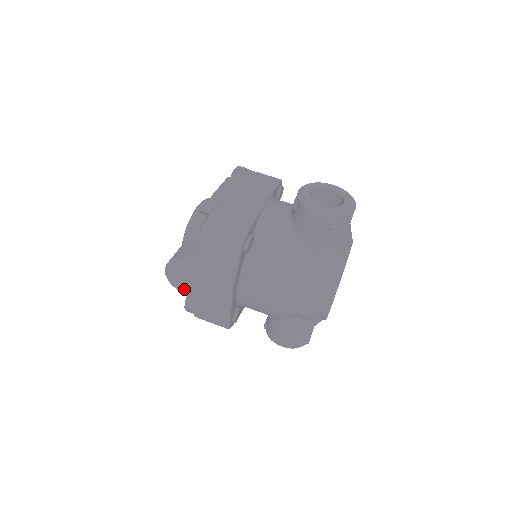
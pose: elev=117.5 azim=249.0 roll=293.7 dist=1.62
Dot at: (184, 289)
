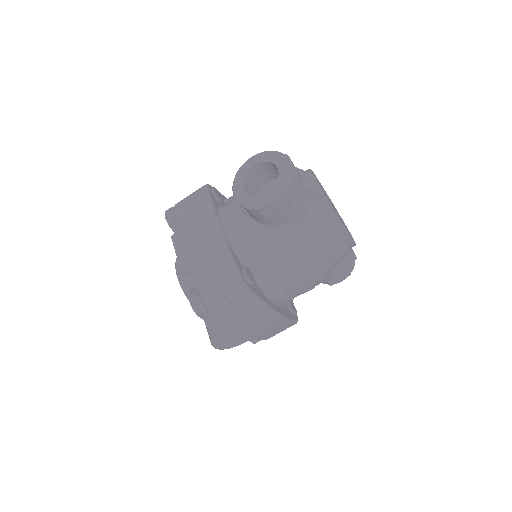
Dot at: (241, 342)
